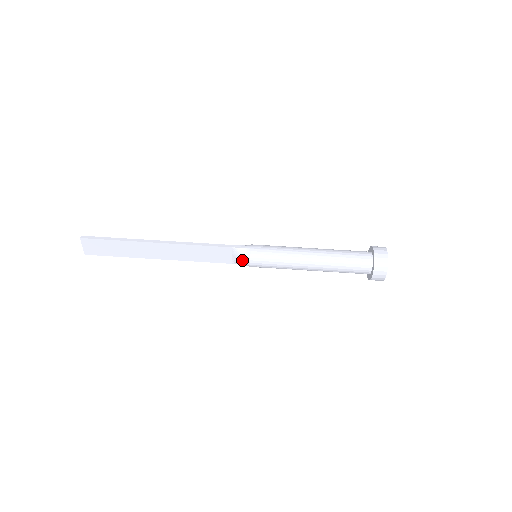
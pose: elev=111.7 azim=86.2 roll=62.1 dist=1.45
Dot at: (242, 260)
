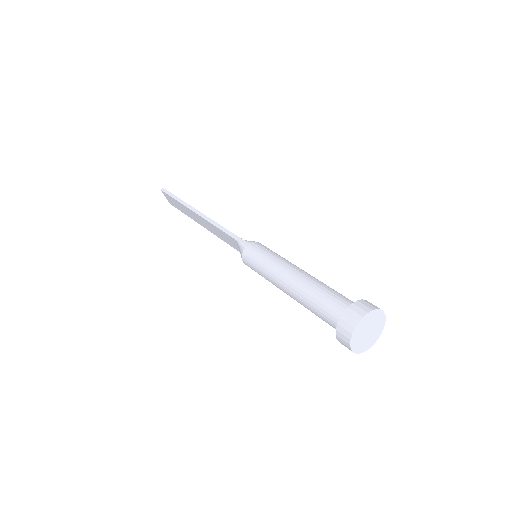
Dot at: occluded
